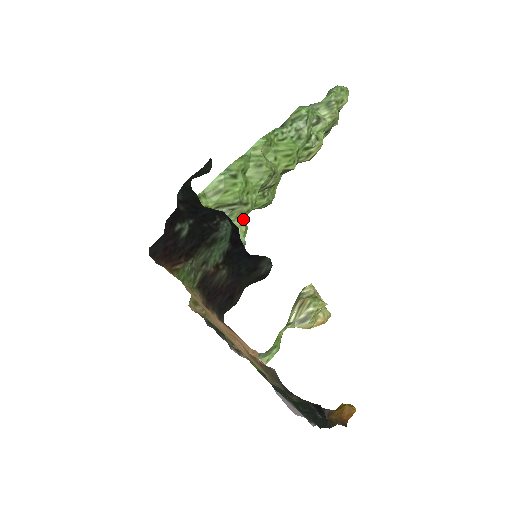
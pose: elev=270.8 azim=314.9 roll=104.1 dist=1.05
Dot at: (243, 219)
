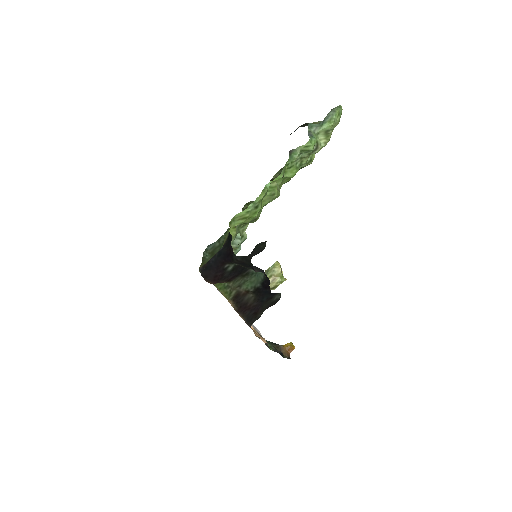
Dot at: occluded
